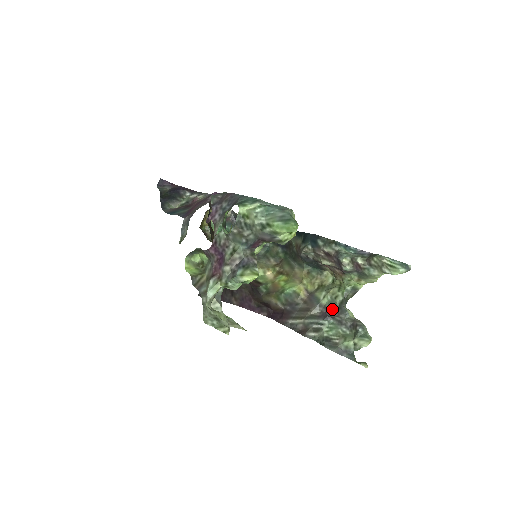
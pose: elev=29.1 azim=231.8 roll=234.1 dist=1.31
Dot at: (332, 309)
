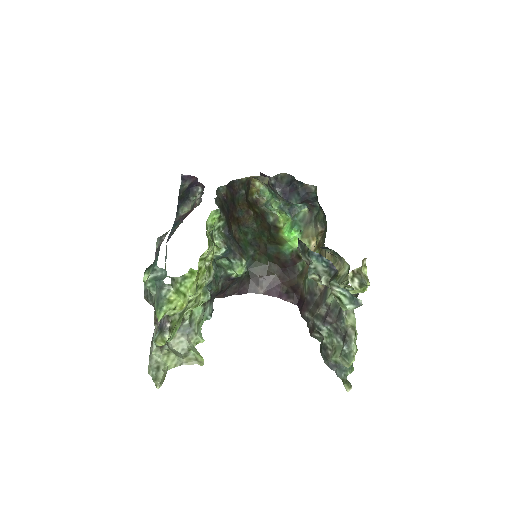
Dot at: (334, 311)
